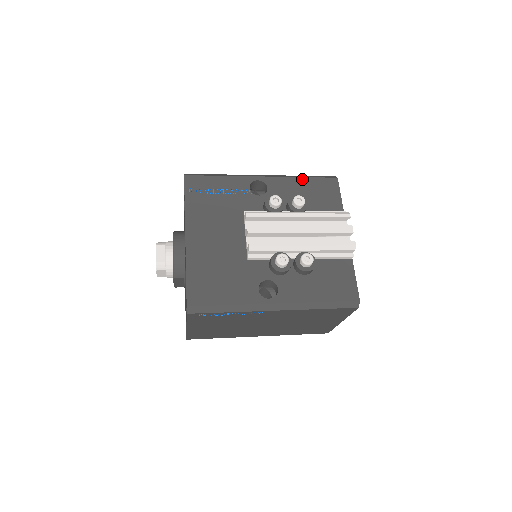
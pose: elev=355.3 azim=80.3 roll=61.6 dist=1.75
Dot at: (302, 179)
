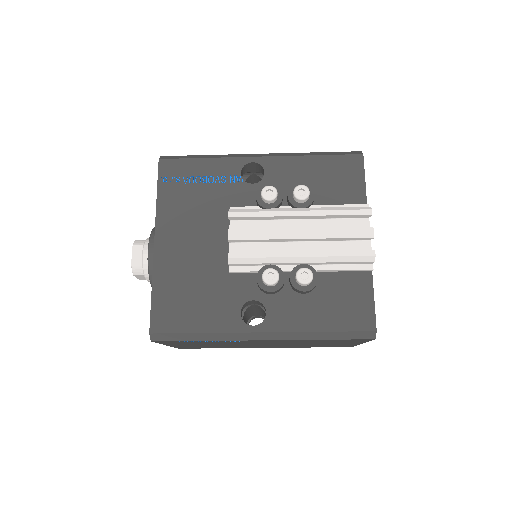
Dot at: (313, 158)
